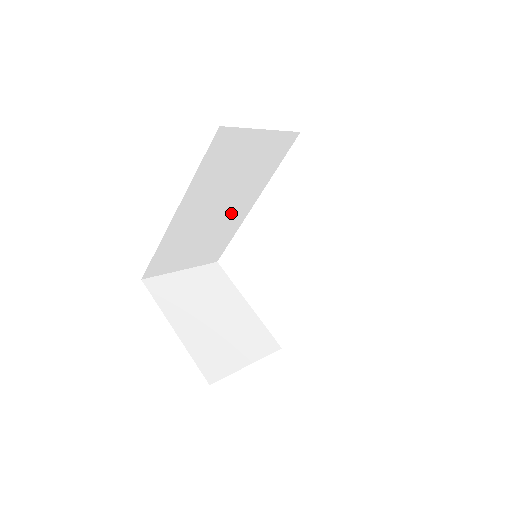
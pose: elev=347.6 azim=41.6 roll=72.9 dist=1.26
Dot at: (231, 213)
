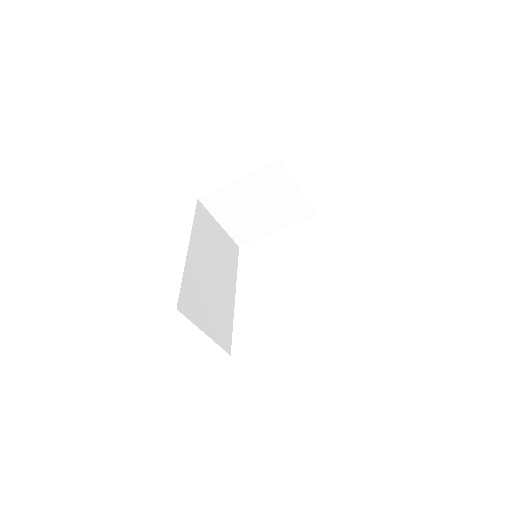
Dot at: (223, 290)
